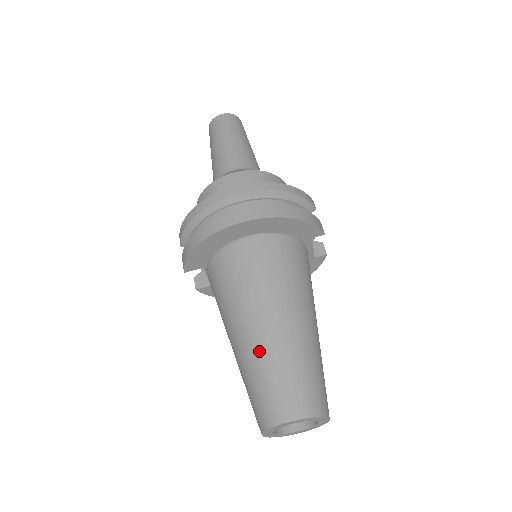
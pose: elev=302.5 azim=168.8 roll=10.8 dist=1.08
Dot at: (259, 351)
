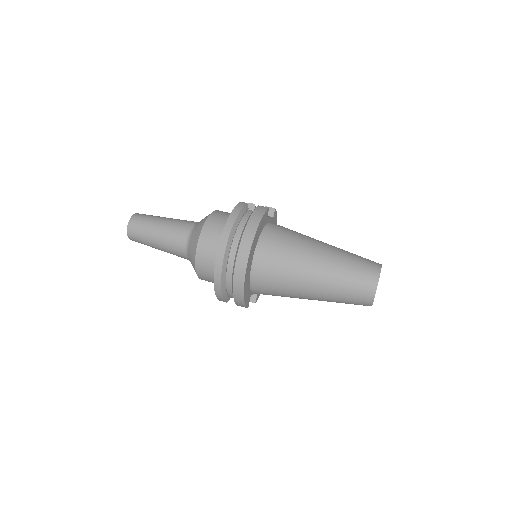
Dot at: (329, 288)
